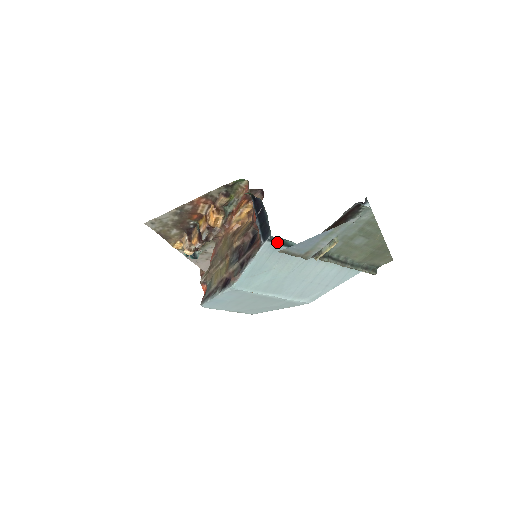
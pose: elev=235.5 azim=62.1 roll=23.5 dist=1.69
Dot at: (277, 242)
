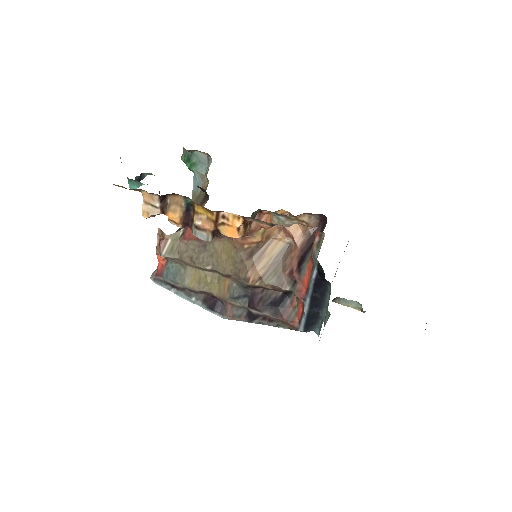
Dot at: occluded
